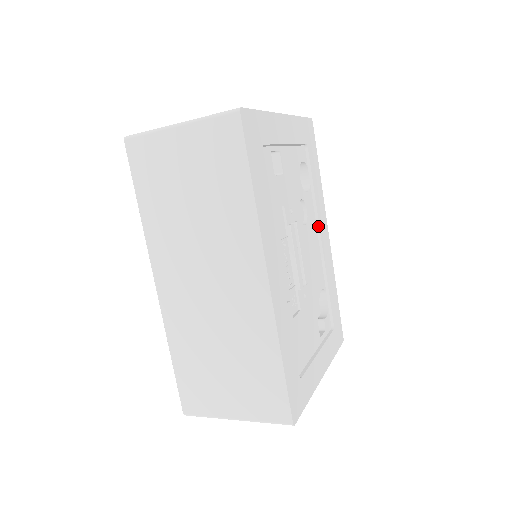
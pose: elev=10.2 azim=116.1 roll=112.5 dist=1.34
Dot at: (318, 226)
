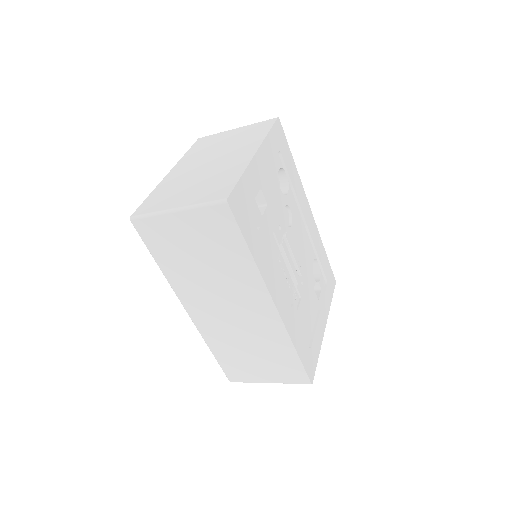
Dot at: (301, 213)
